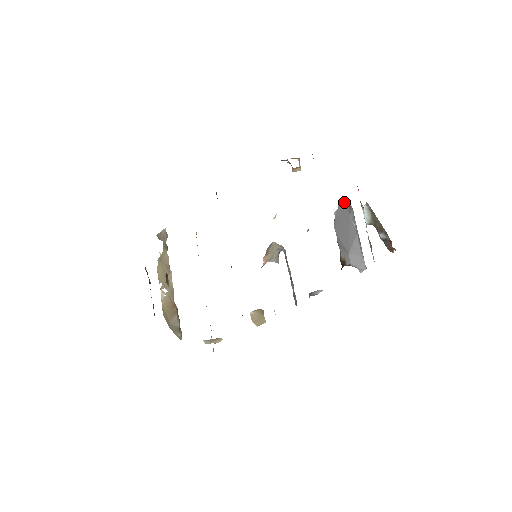
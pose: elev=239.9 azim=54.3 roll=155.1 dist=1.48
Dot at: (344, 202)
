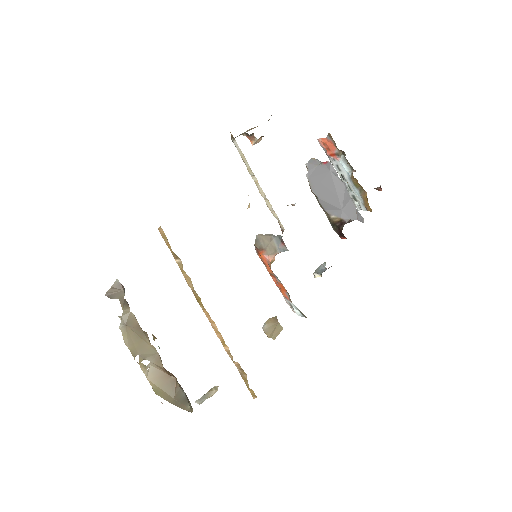
Dot at: (312, 161)
